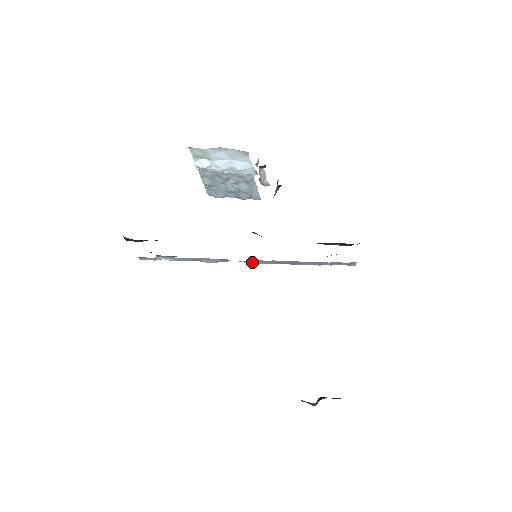
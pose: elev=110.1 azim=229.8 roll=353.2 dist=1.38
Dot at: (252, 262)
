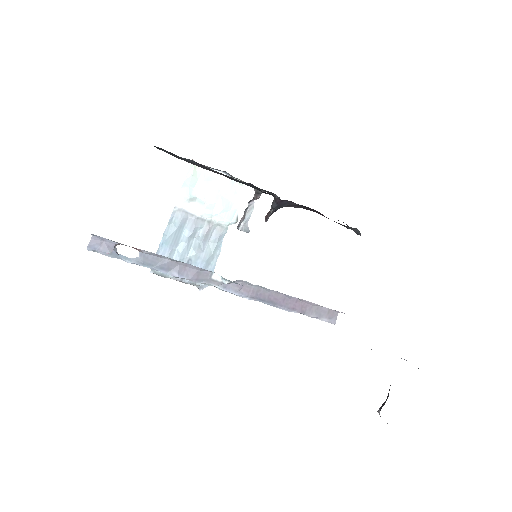
Dot at: (233, 289)
